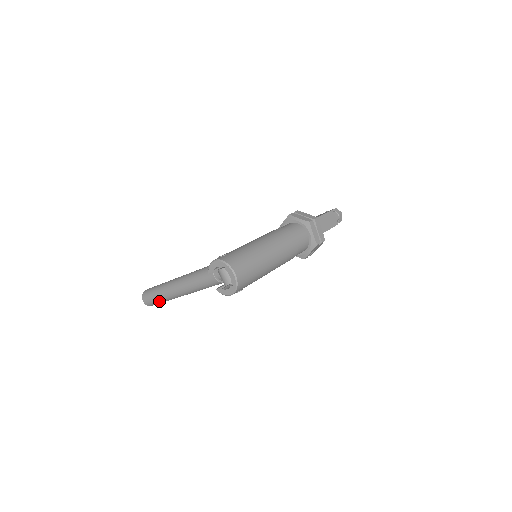
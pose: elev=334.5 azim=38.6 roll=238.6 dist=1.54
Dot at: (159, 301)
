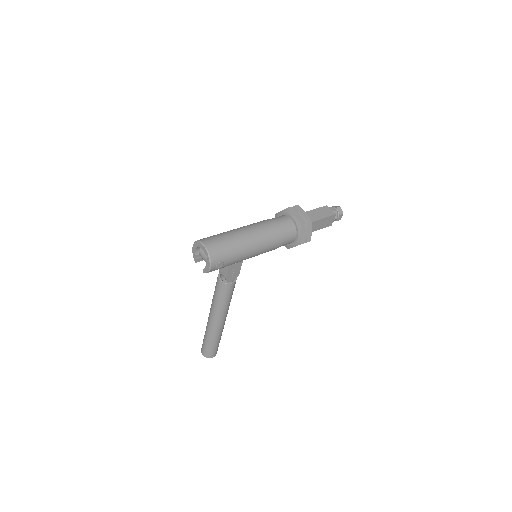
Dot at: (210, 345)
